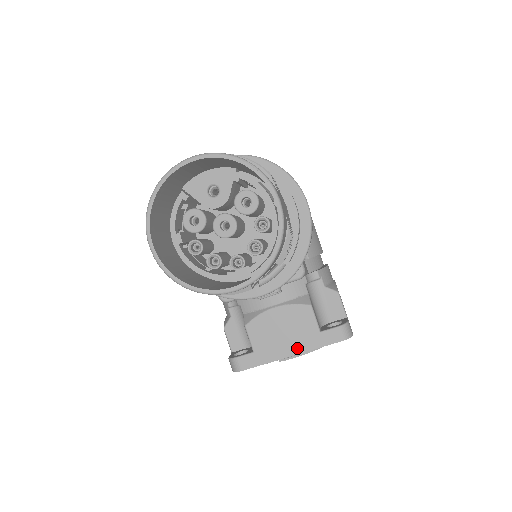
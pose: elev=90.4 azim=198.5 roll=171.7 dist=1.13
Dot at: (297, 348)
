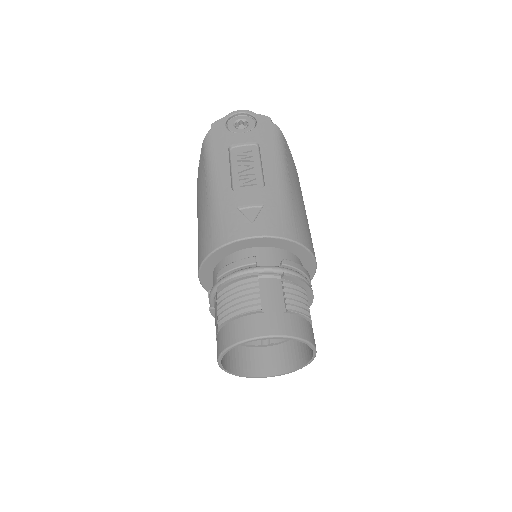
Dot at: occluded
